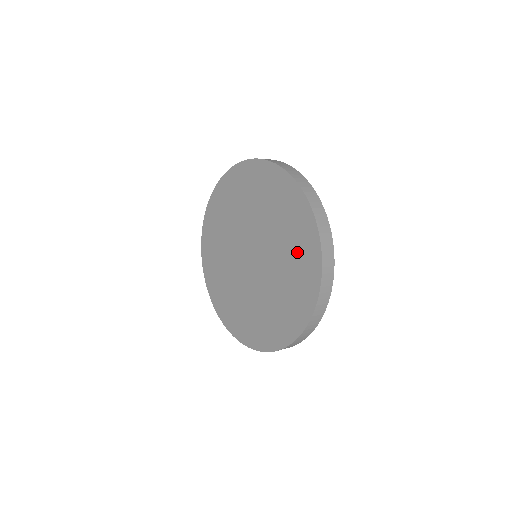
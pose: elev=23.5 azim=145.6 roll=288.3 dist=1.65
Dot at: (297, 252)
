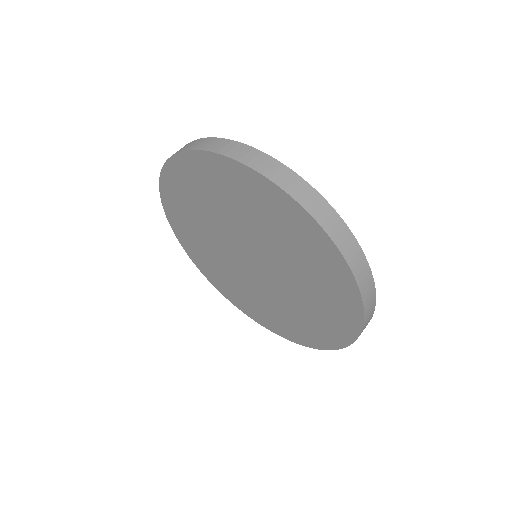
Dot at: (296, 241)
